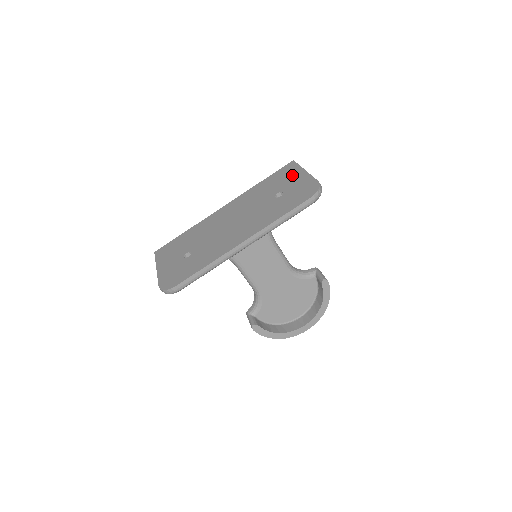
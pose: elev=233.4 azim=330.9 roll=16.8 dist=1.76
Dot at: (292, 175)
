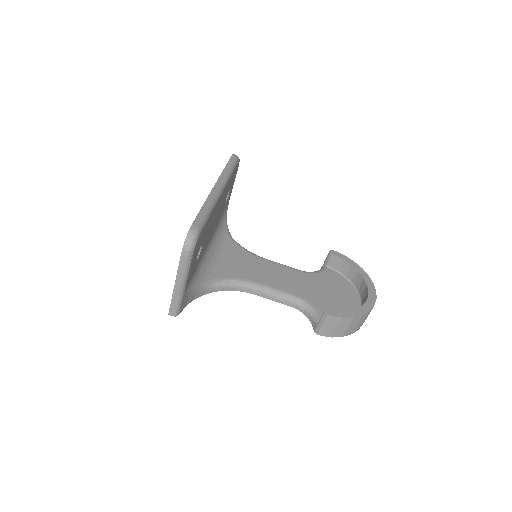
Dot at: occluded
